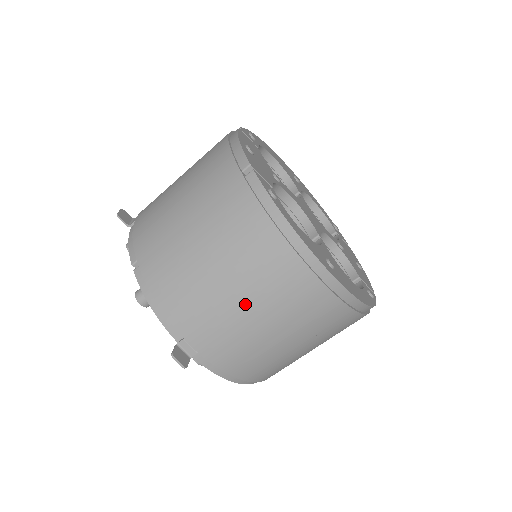
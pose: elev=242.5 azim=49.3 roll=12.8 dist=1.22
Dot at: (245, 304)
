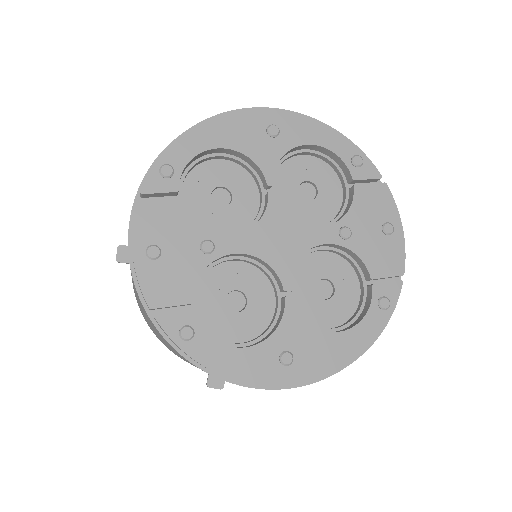
Dot at: occluded
